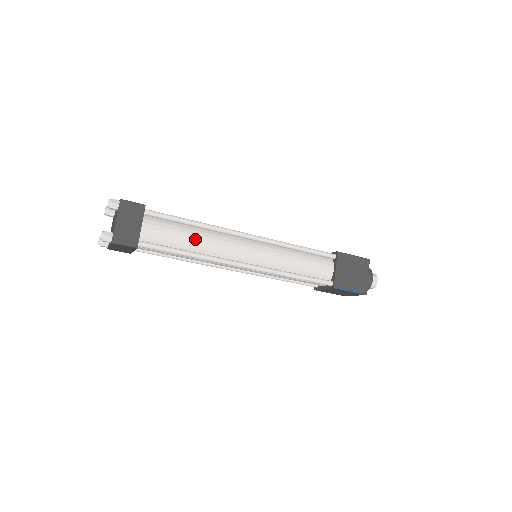
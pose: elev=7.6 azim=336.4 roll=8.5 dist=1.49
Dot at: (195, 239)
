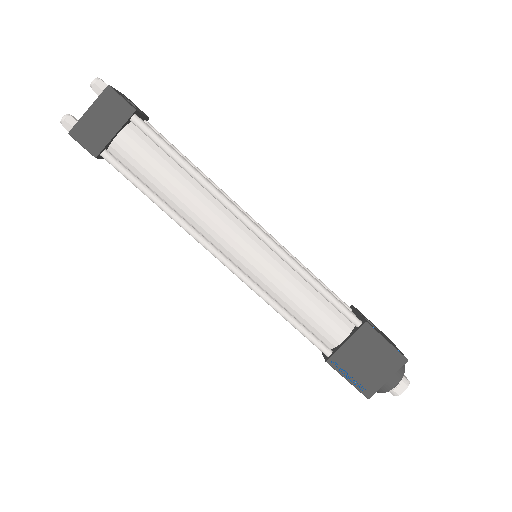
Dot at: (177, 189)
